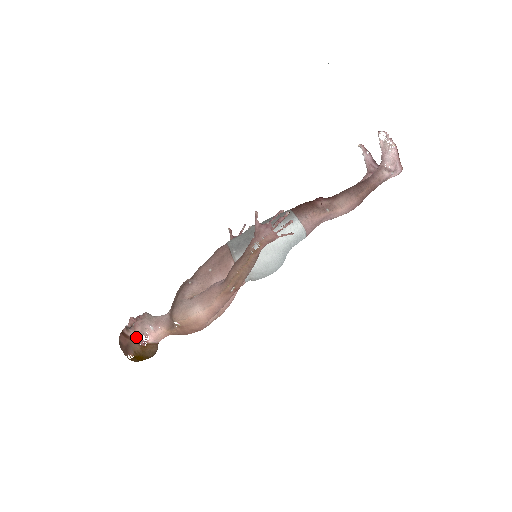
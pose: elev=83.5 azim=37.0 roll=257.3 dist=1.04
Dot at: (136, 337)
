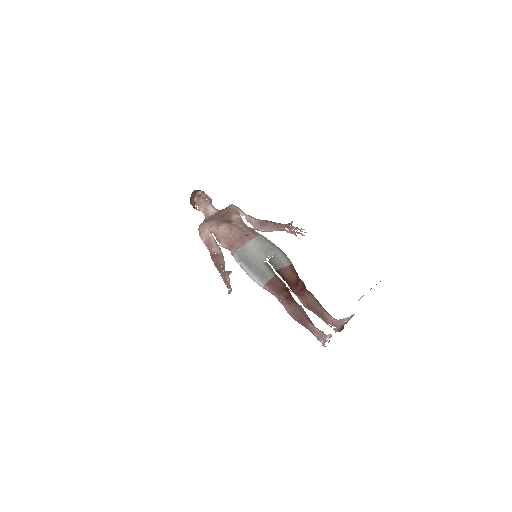
Dot at: (195, 202)
